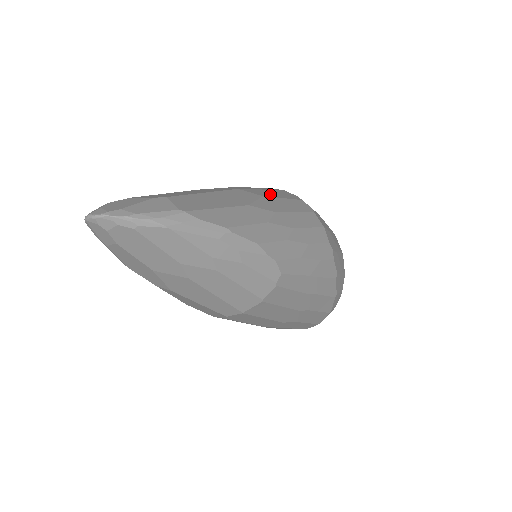
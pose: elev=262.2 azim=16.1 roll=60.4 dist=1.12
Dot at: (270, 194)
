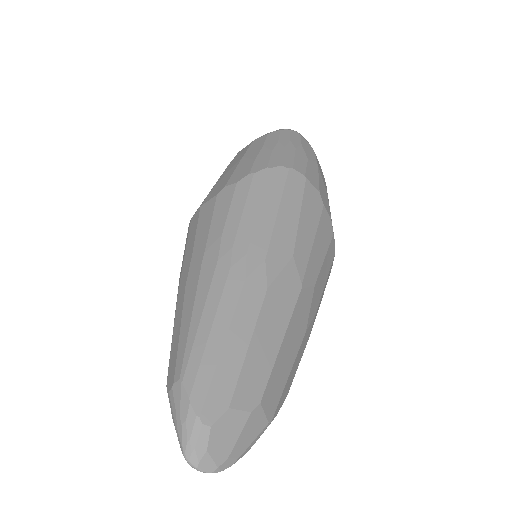
Dot at: (318, 260)
